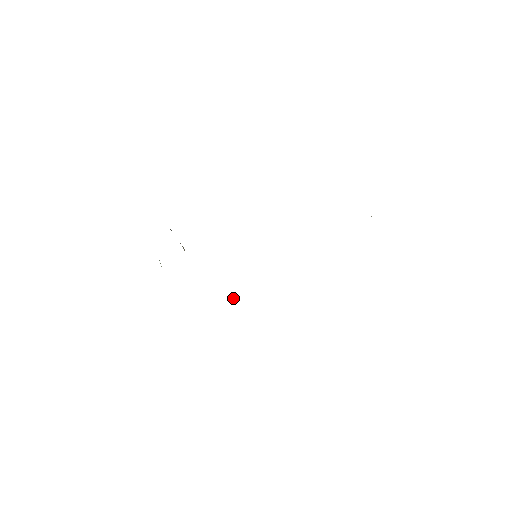
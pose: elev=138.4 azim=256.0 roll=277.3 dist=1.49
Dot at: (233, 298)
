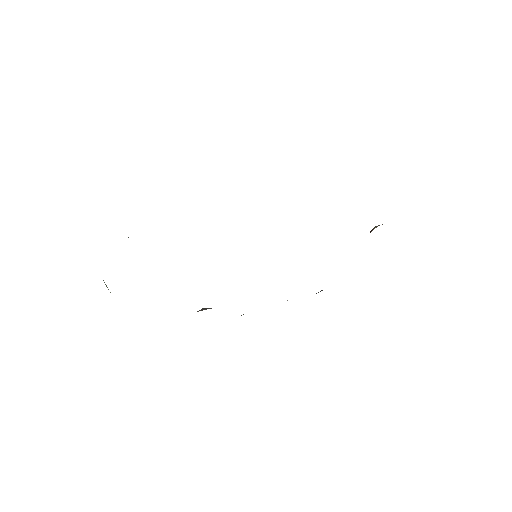
Dot at: (211, 308)
